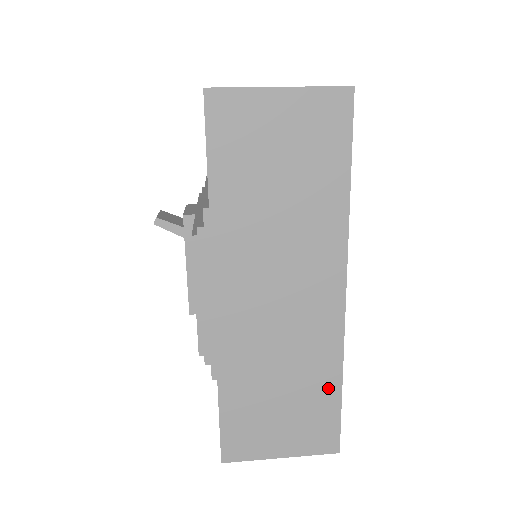
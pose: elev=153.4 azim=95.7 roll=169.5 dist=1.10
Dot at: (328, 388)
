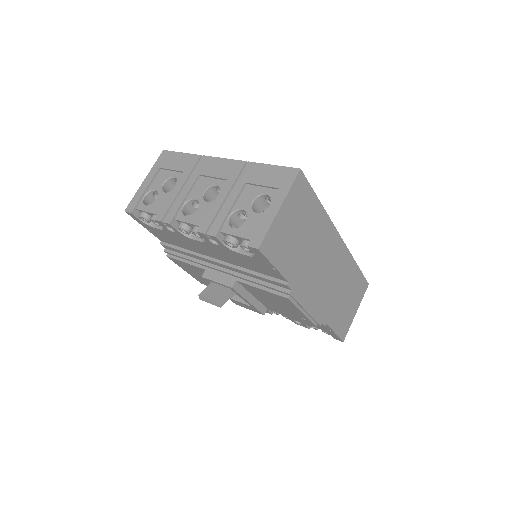
Dot at: (355, 273)
